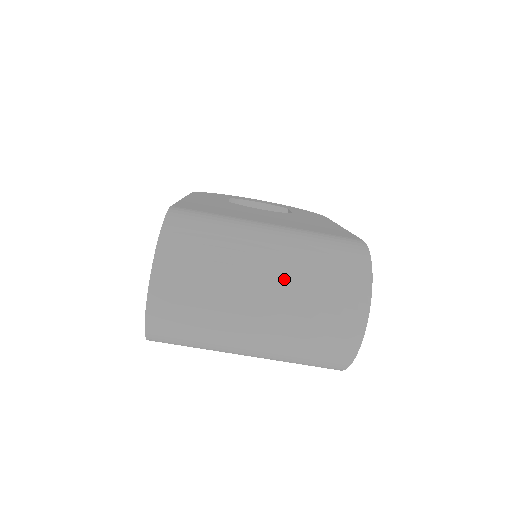
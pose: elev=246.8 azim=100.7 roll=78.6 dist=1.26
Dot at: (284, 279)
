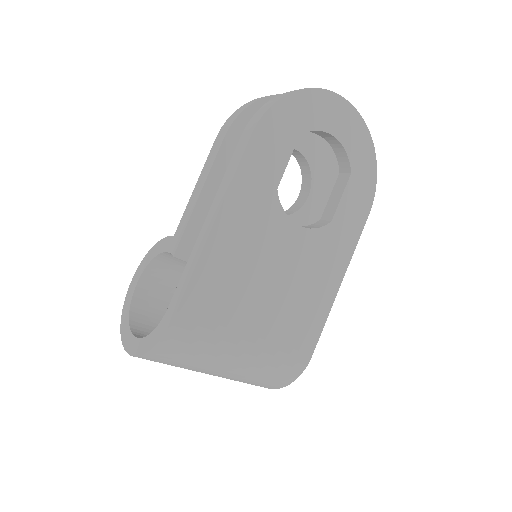
Dot at: (226, 377)
